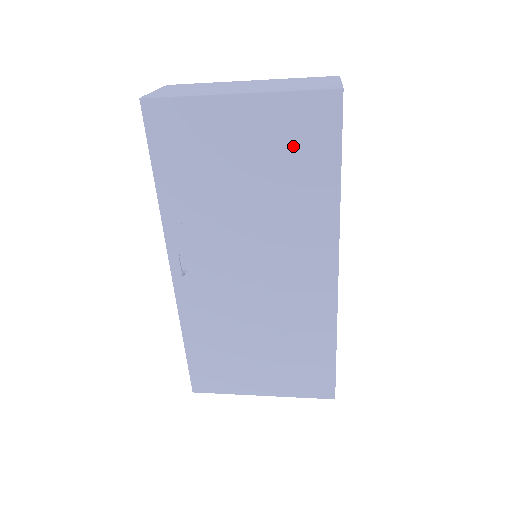
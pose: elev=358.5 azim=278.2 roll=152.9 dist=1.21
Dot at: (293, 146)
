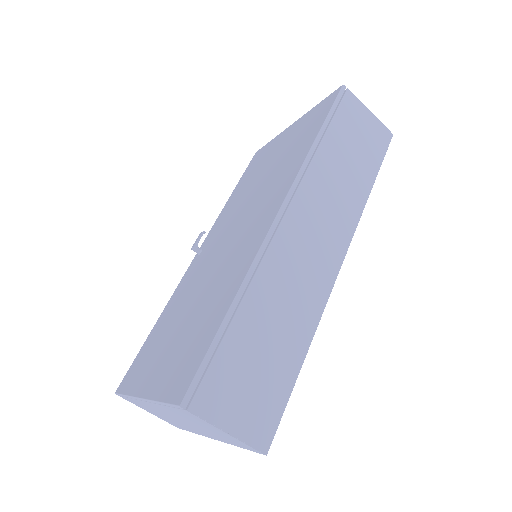
Dot at: (303, 132)
